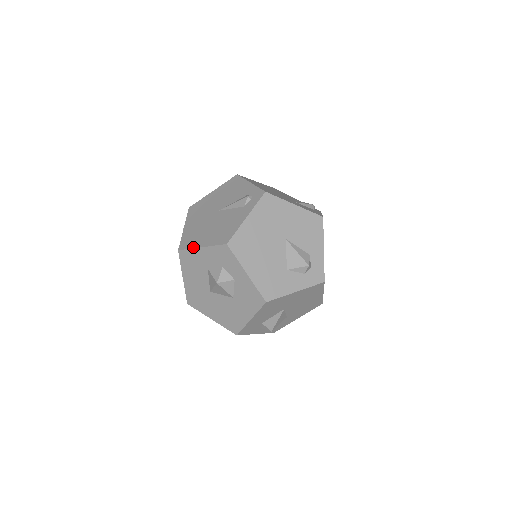
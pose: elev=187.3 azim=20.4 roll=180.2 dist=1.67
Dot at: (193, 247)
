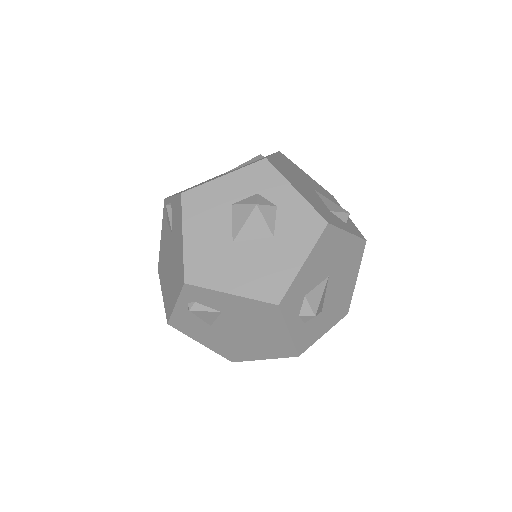
Dot at: (208, 181)
